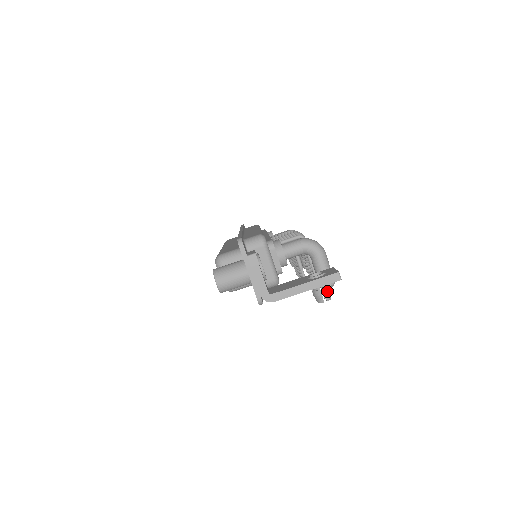
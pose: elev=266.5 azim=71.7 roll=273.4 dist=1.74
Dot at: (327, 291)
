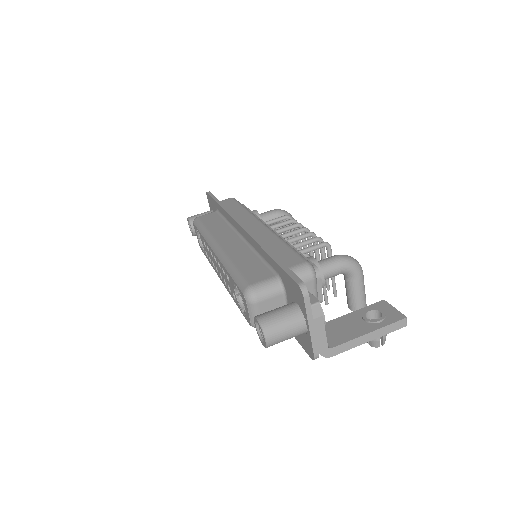
Dot at: (385, 335)
